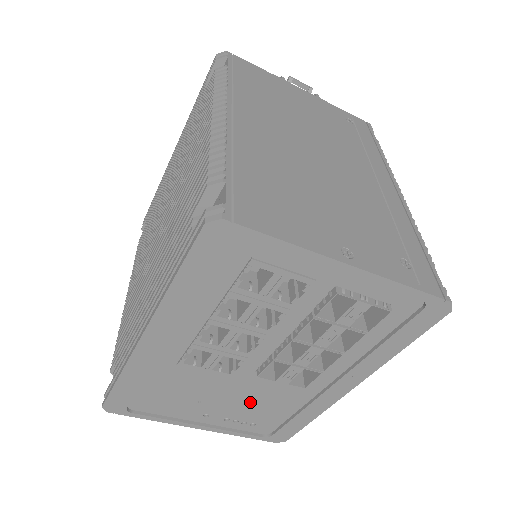
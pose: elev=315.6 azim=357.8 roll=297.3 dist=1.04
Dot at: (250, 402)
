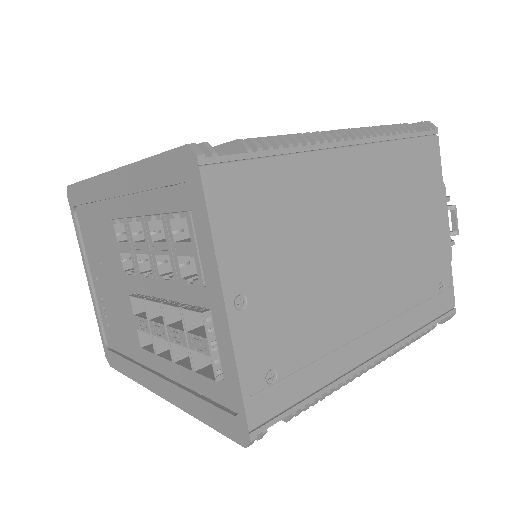
Dot at: (118, 308)
